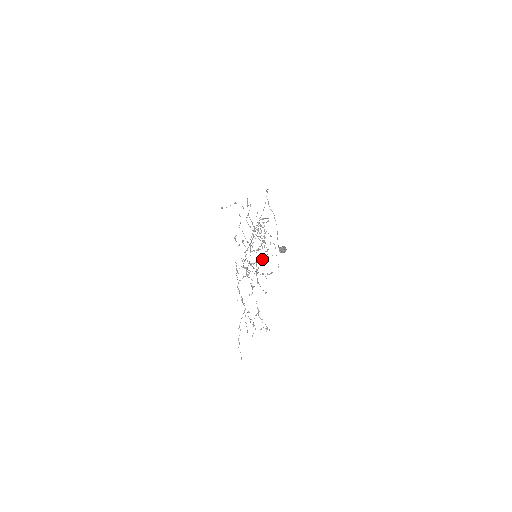
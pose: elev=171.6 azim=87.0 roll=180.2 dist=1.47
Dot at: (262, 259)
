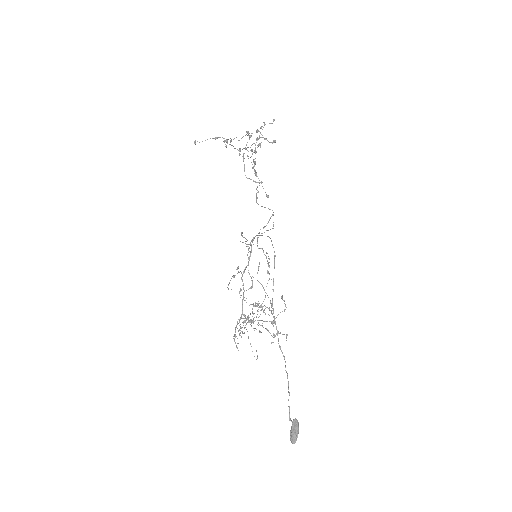
Dot at: occluded
